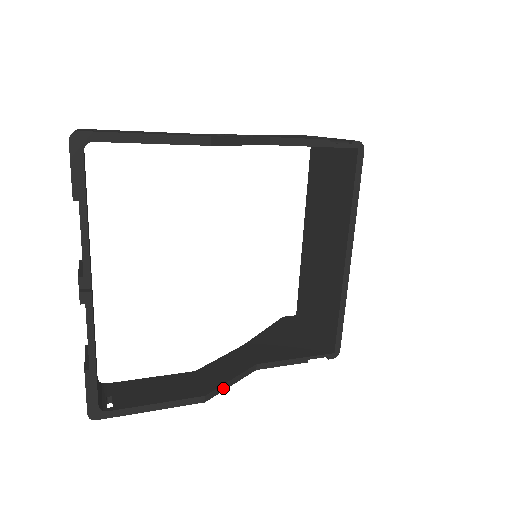
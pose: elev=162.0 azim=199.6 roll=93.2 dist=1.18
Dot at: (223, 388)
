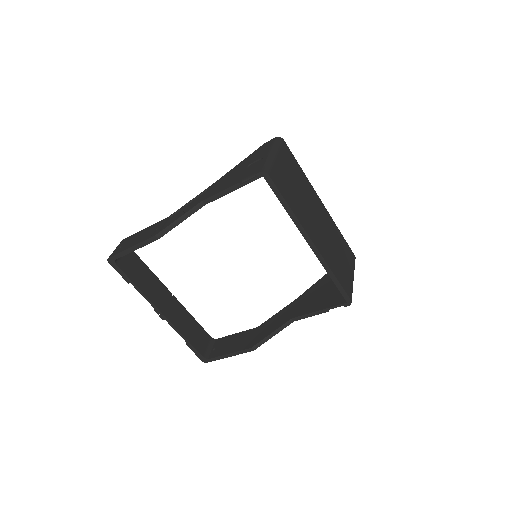
Dot at: (266, 340)
